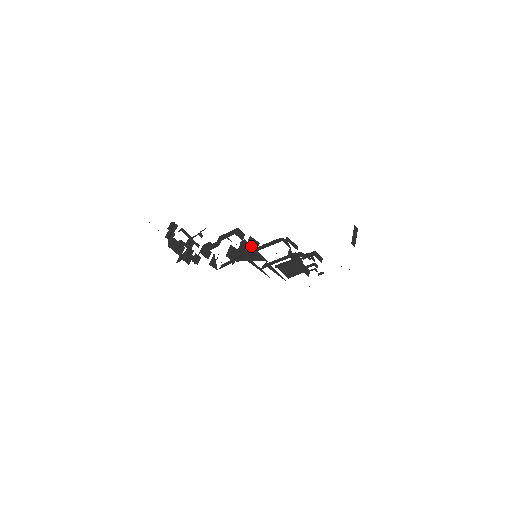
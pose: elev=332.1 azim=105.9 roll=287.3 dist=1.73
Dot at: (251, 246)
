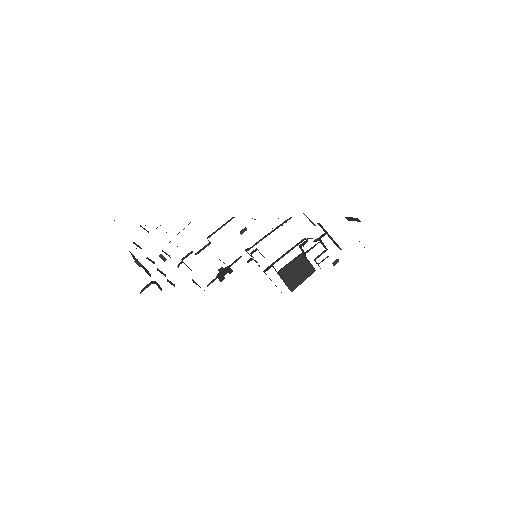
Dot at: occluded
